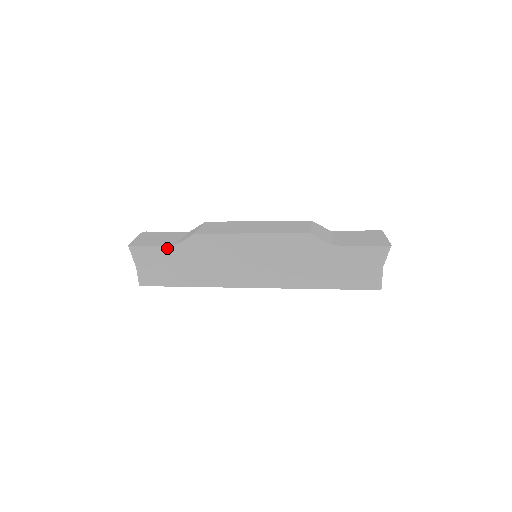
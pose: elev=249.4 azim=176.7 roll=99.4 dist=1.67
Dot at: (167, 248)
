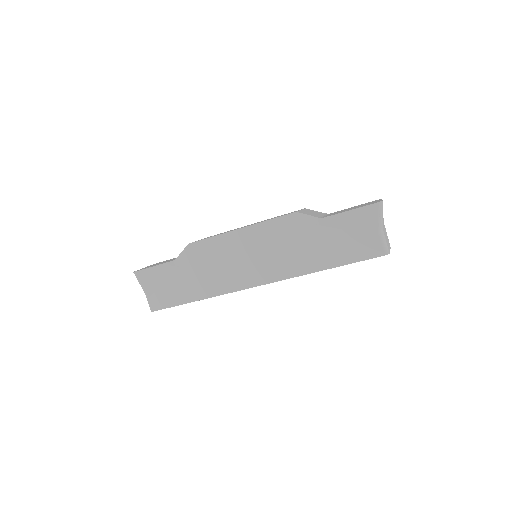
Dot at: (167, 265)
